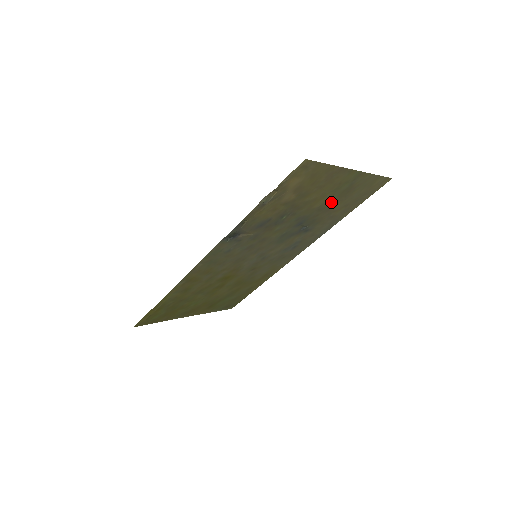
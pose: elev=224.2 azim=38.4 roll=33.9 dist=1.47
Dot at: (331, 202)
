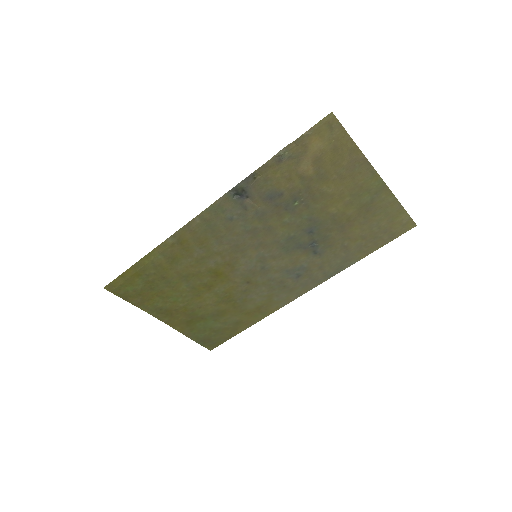
Dot at: (348, 217)
